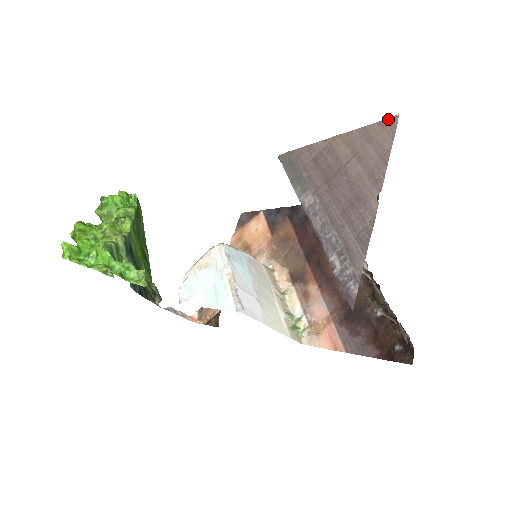
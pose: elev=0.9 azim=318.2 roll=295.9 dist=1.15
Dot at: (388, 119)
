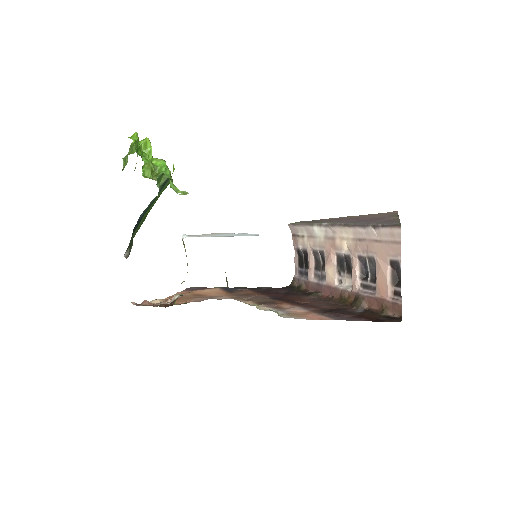
Dot at: (389, 212)
